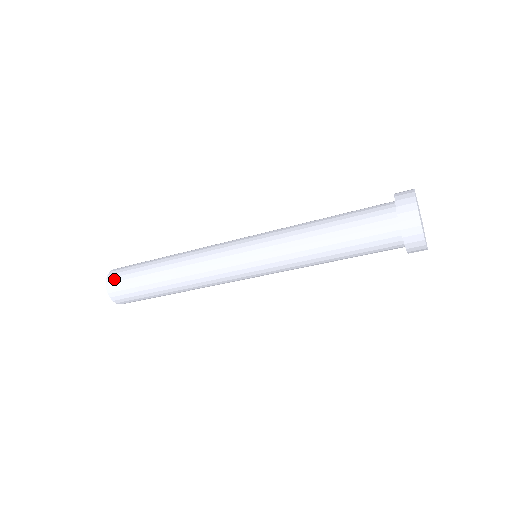
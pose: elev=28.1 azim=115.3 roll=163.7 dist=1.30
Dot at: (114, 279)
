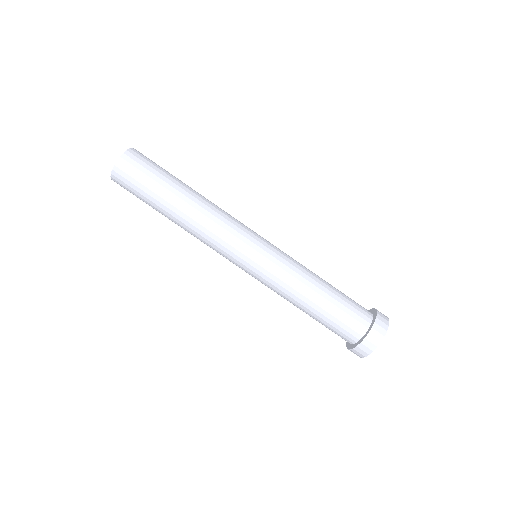
Dot at: (138, 155)
